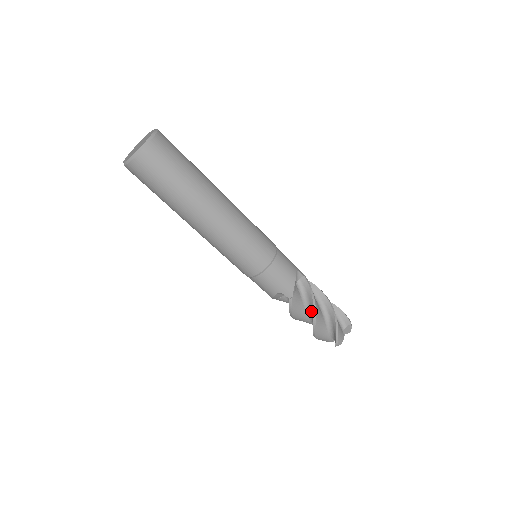
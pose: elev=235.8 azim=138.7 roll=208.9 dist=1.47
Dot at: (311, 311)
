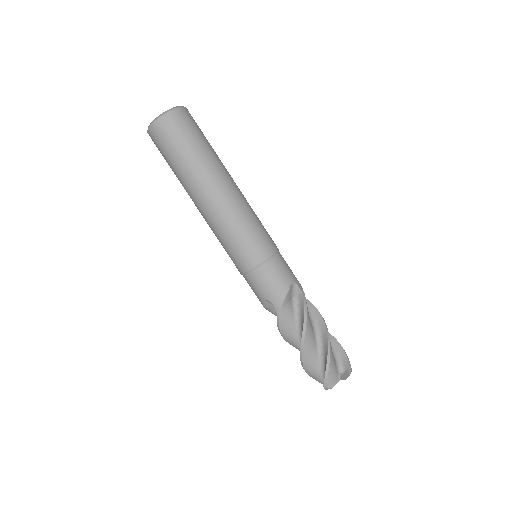
Dot at: occluded
